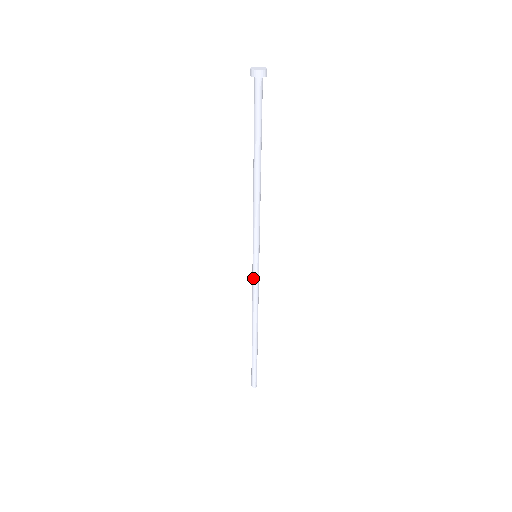
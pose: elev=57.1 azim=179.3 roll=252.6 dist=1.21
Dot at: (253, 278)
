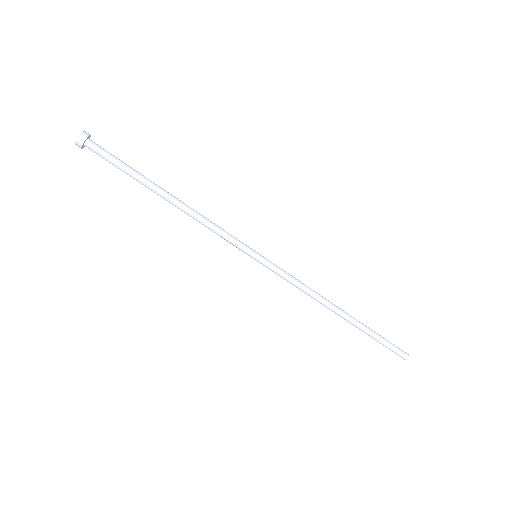
Dot at: occluded
